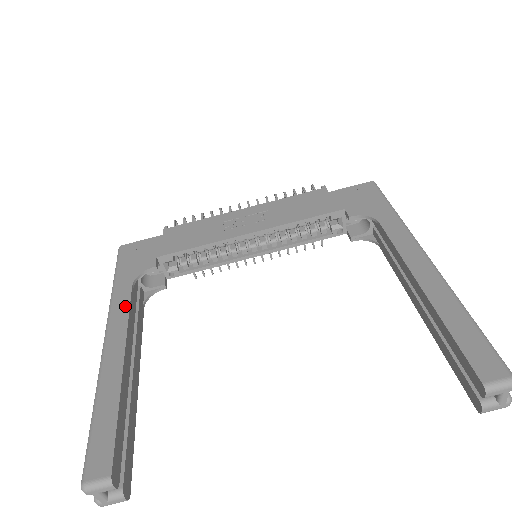
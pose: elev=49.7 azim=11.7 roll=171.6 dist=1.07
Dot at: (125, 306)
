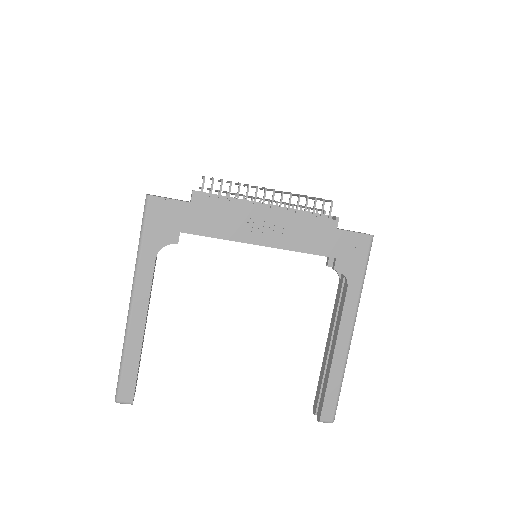
Dot at: (148, 279)
